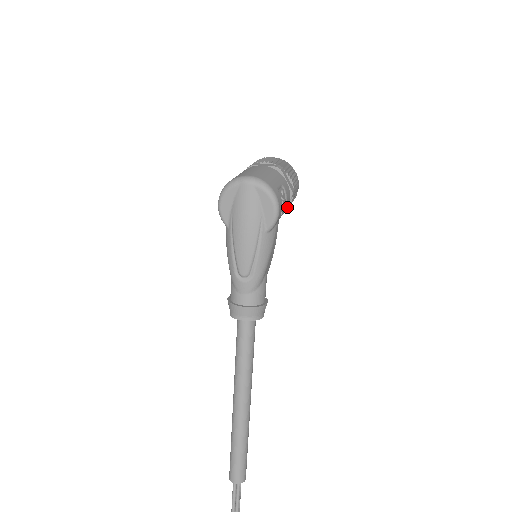
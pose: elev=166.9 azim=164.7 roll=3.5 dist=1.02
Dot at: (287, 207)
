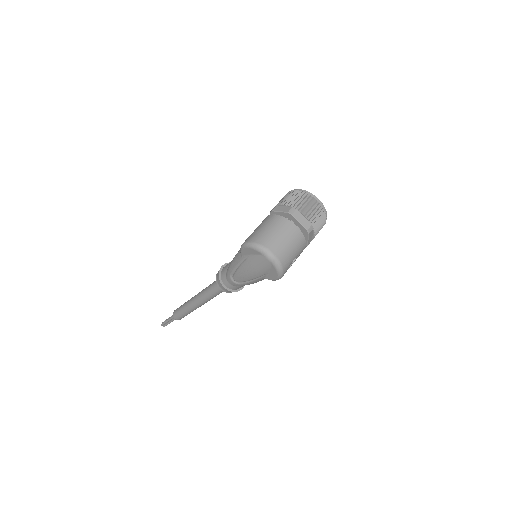
Dot at: occluded
